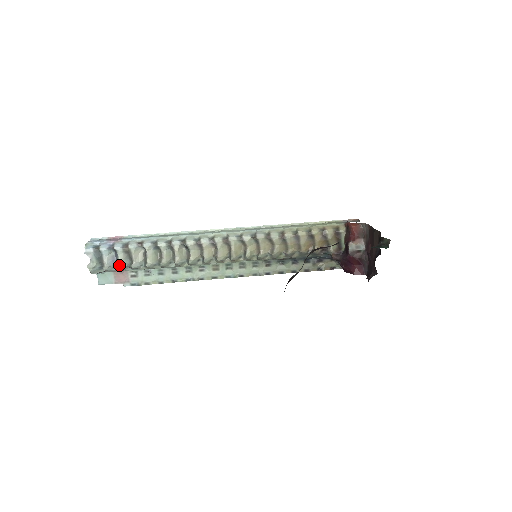
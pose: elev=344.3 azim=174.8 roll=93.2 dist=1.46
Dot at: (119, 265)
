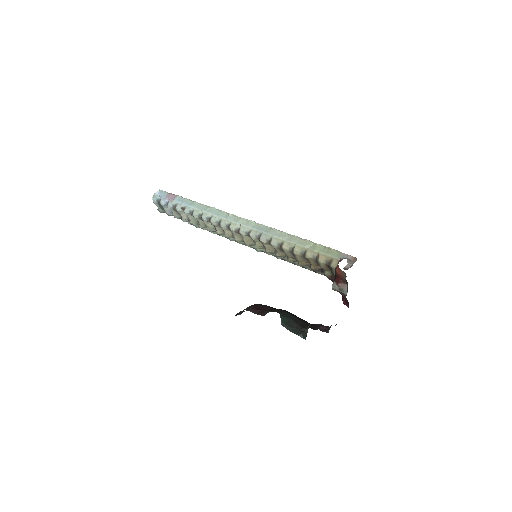
Dot at: (175, 217)
